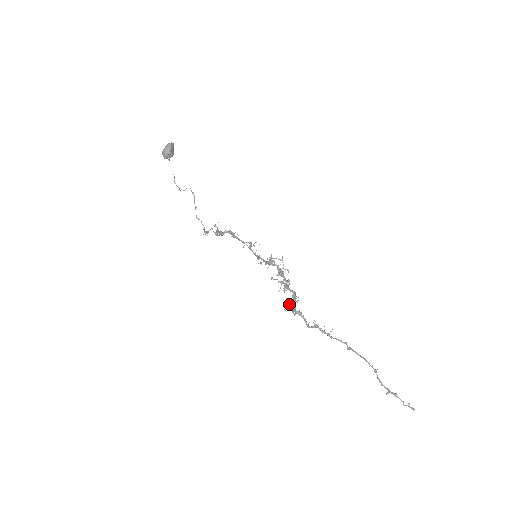
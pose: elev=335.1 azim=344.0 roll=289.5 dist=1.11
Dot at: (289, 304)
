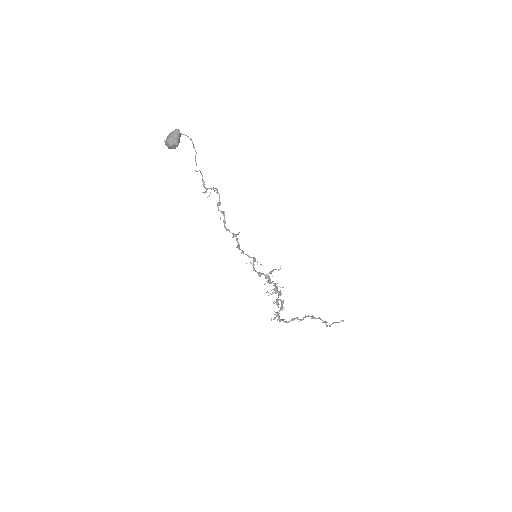
Dot at: (276, 316)
